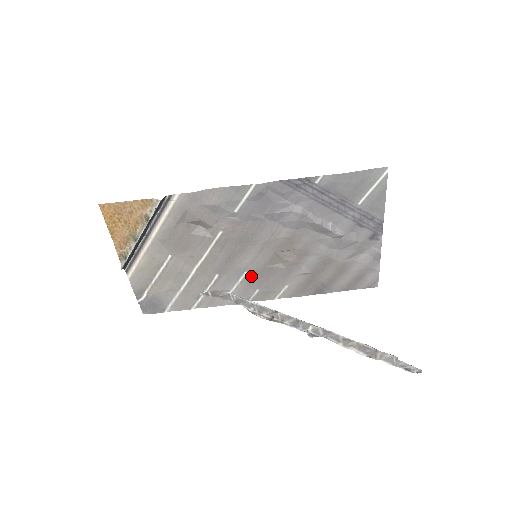
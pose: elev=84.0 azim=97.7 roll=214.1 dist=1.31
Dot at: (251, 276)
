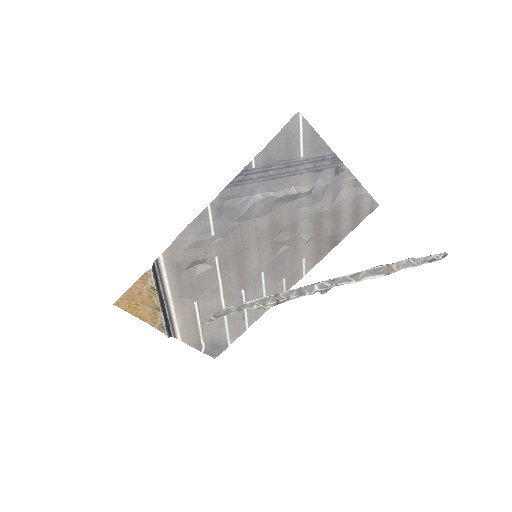
Dot at: (269, 272)
